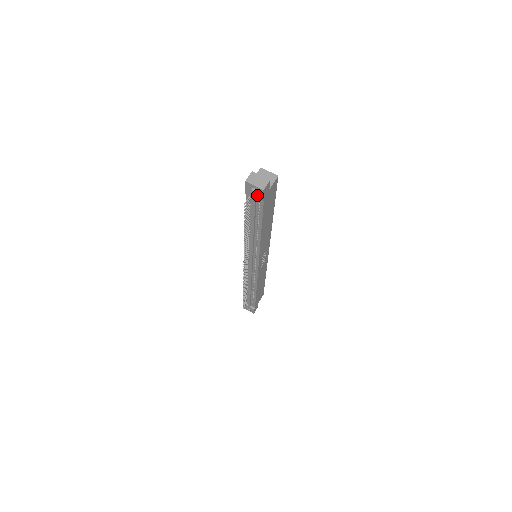
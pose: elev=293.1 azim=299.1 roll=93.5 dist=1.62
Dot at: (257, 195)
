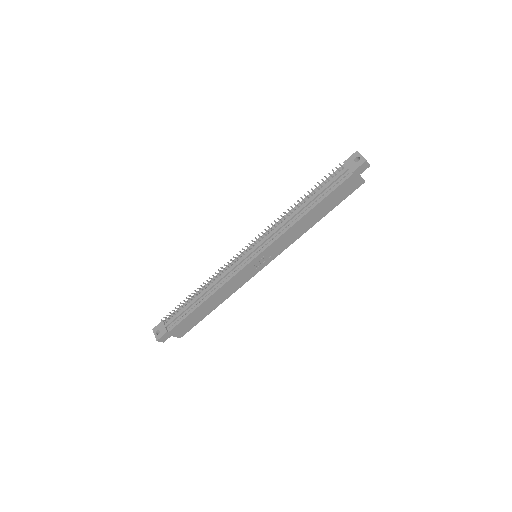
Dot at: (354, 165)
